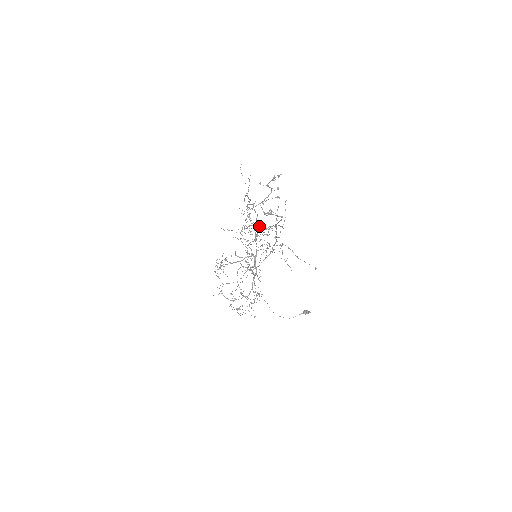
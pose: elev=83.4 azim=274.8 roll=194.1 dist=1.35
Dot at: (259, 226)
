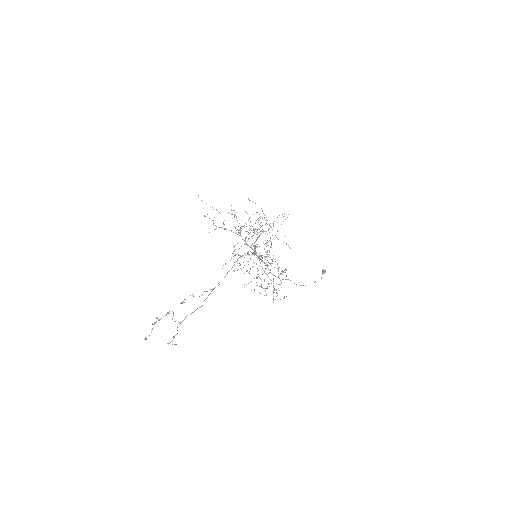
Dot at: (250, 221)
